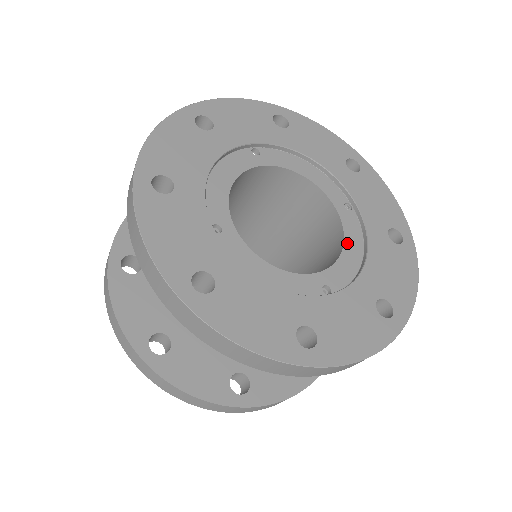
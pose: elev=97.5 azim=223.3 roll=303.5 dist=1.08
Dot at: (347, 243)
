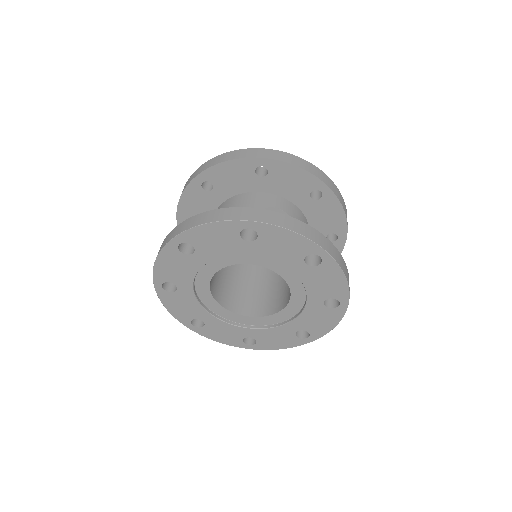
Dot at: occluded
